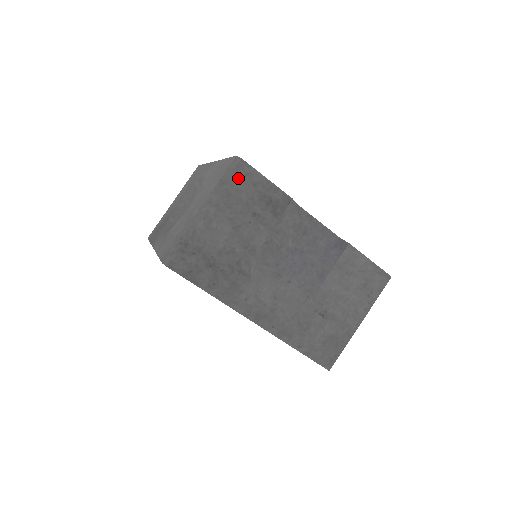
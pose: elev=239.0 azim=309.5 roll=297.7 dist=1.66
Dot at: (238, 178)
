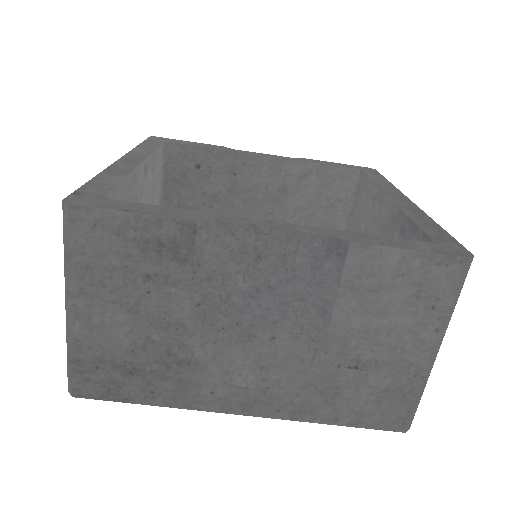
Dot at: (84, 237)
